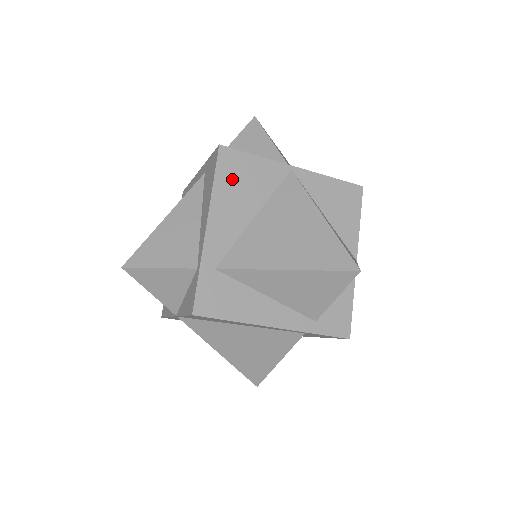
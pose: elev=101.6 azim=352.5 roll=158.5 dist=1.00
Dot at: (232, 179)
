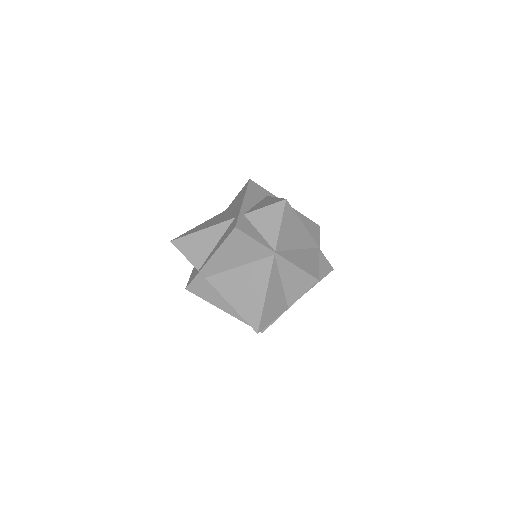
Dot at: (234, 246)
